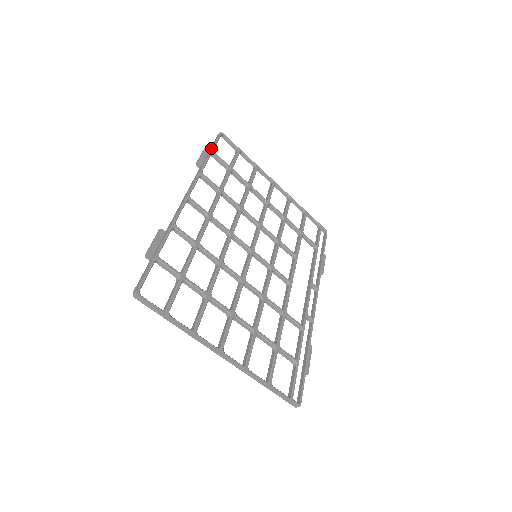
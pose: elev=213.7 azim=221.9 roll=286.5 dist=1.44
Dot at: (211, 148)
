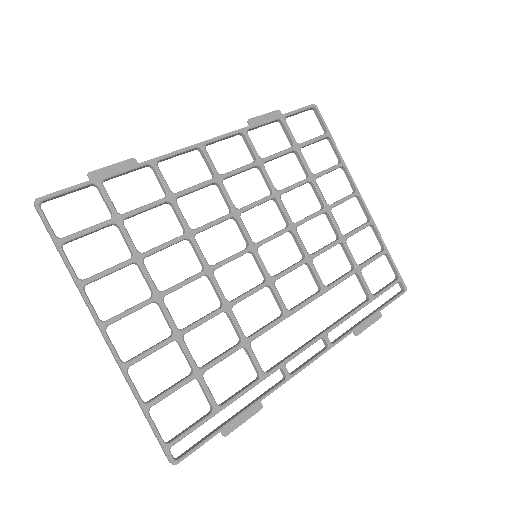
Dot at: occluded
